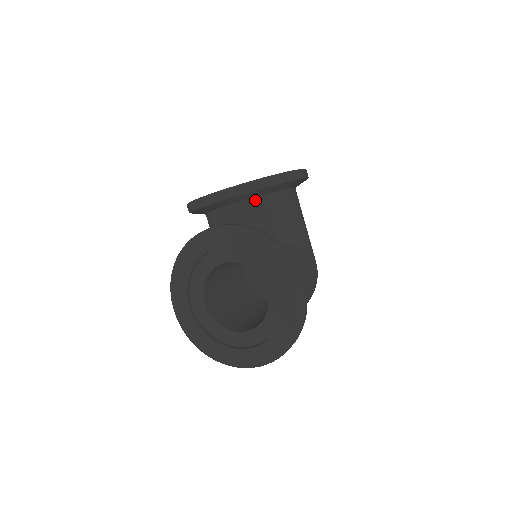
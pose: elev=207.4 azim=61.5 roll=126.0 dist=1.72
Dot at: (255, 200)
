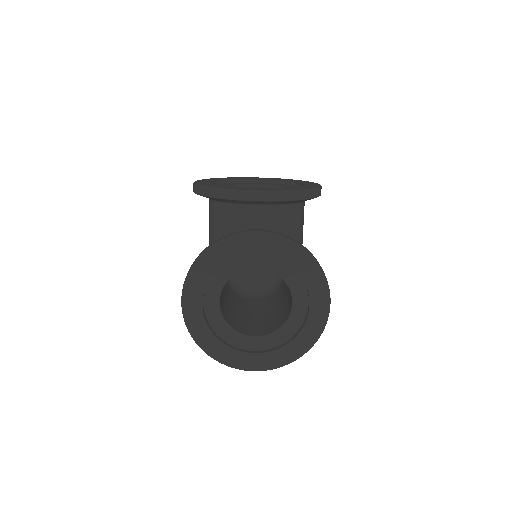
Dot at: (283, 206)
